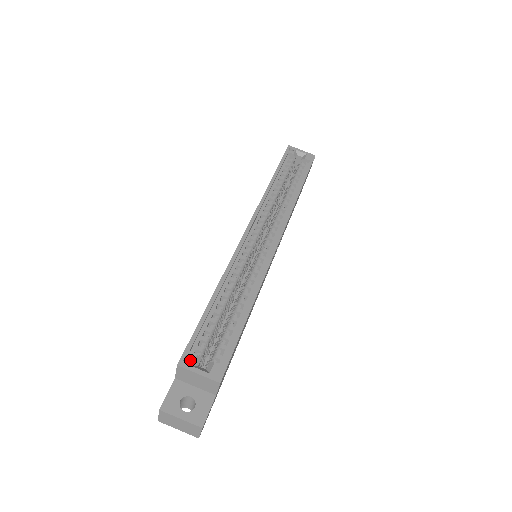
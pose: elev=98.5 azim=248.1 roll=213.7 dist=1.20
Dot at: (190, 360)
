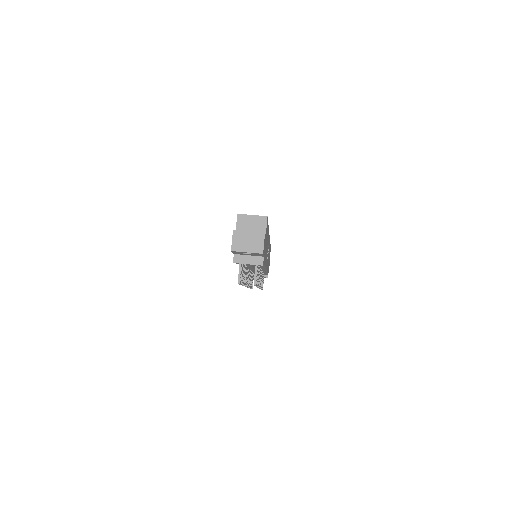
Dot at: occluded
